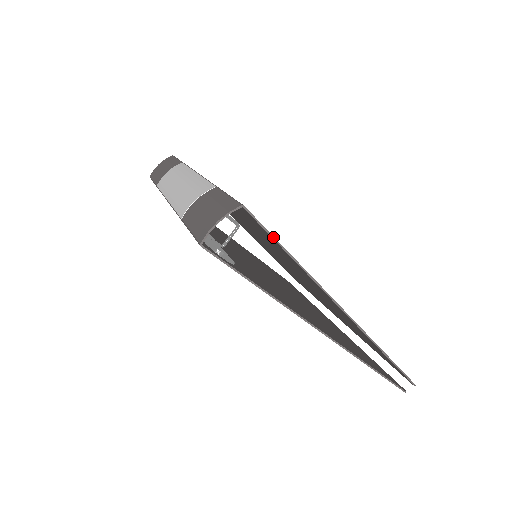
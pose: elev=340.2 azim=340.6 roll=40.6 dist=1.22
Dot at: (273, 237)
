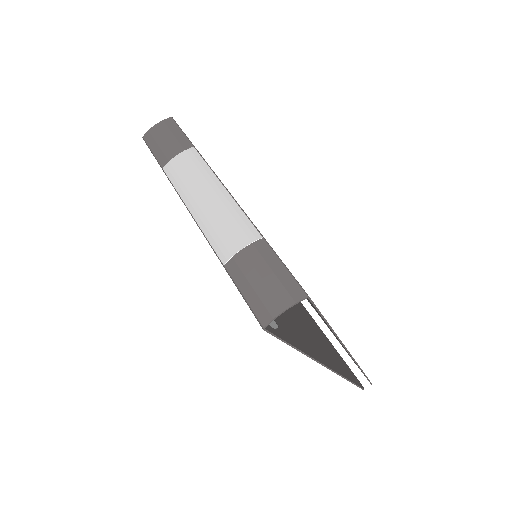
Dot at: (321, 314)
